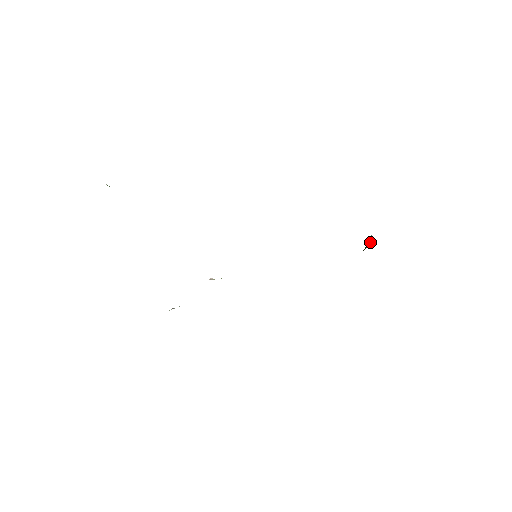
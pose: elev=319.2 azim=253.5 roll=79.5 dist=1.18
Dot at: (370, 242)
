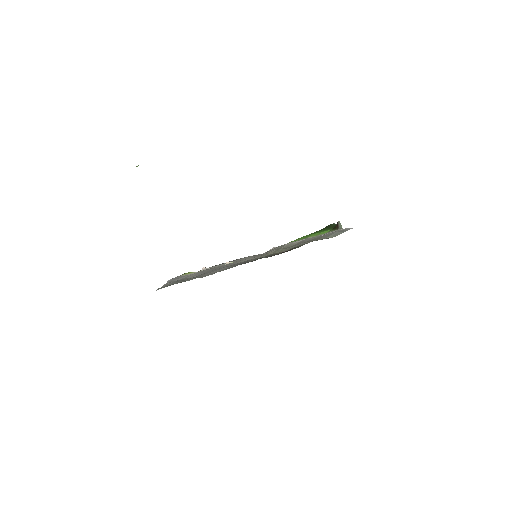
Dot at: (338, 227)
